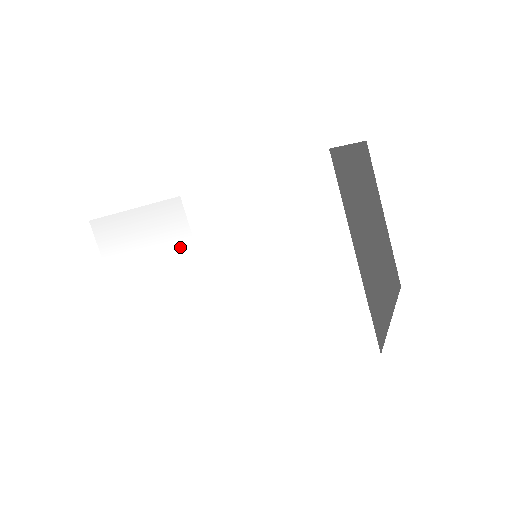
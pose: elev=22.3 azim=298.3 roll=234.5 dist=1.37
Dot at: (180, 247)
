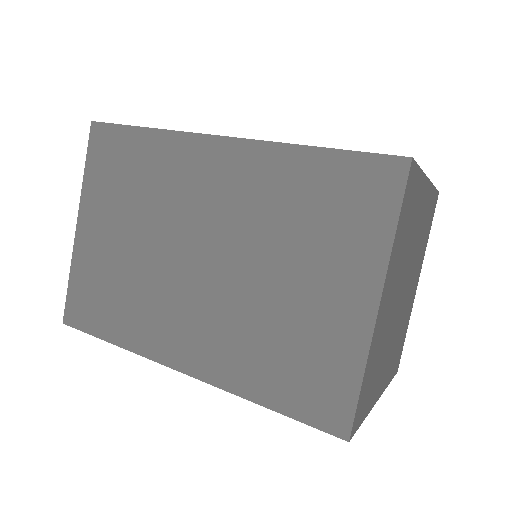
Dot at: occluded
